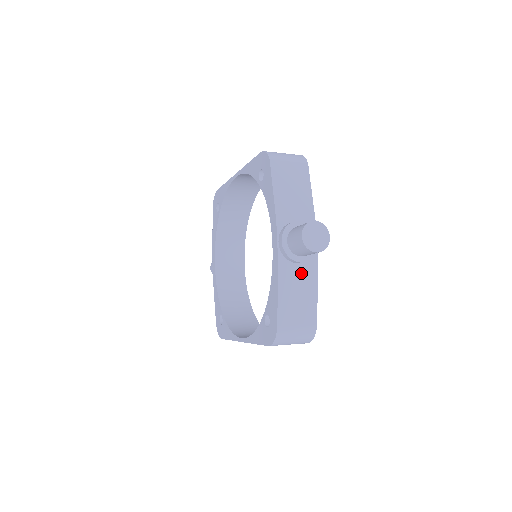
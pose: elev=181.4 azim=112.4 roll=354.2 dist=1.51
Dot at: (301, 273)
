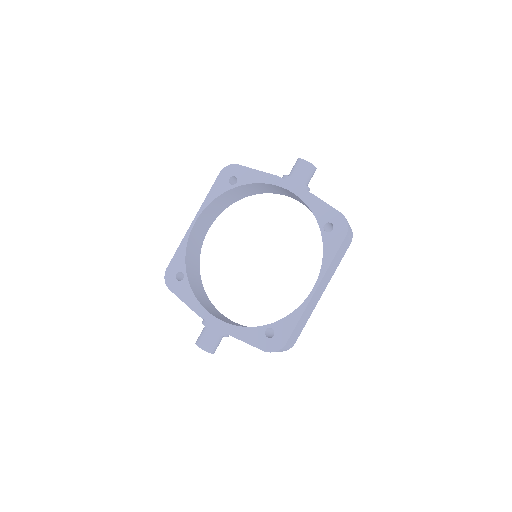
Dot at: occluded
